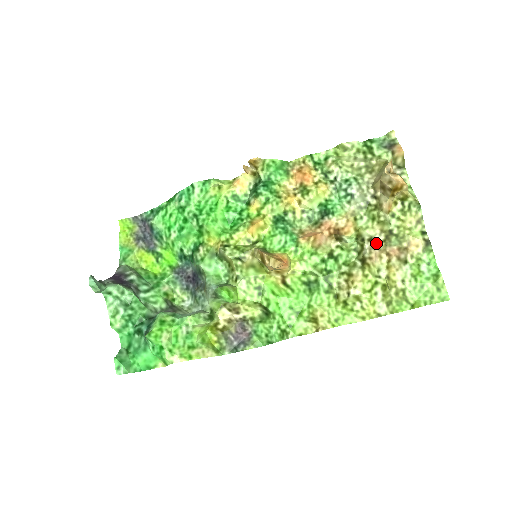
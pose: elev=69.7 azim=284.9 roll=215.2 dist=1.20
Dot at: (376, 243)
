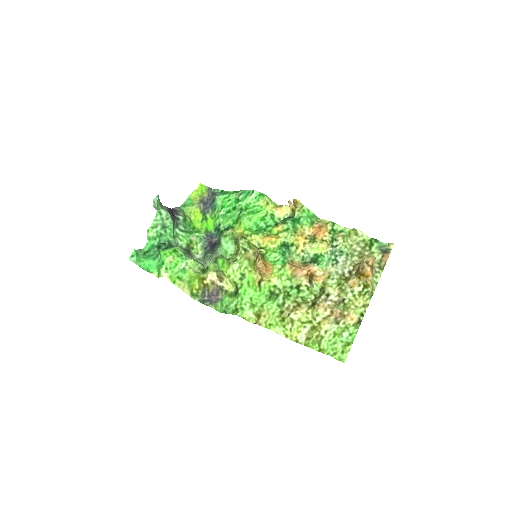
Dot at: (329, 299)
